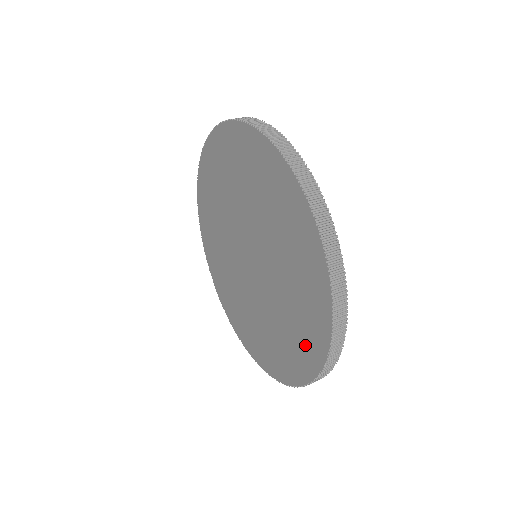
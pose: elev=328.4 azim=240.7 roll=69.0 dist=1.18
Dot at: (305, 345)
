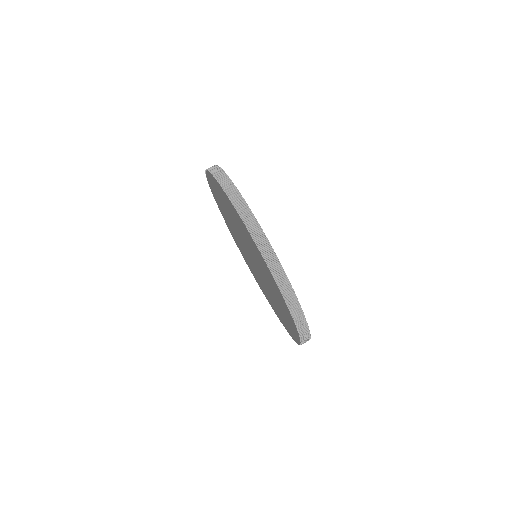
Dot at: occluded
